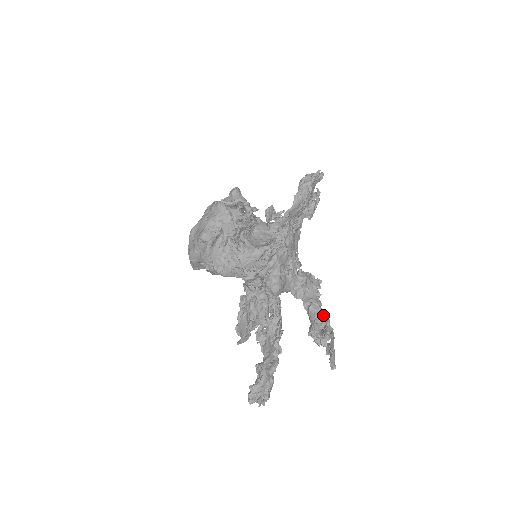
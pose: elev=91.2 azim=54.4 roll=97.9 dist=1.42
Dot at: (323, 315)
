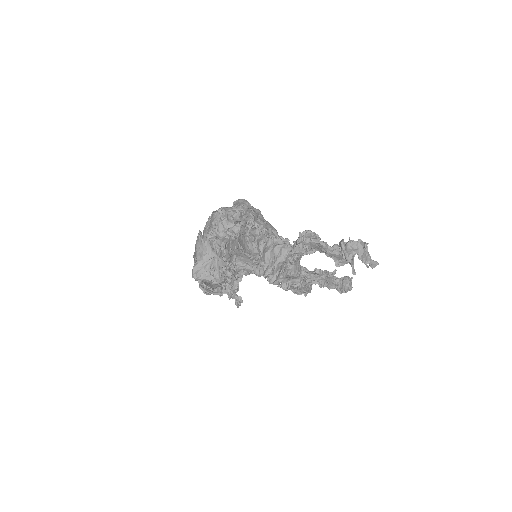
Dot at: (341, 253)
